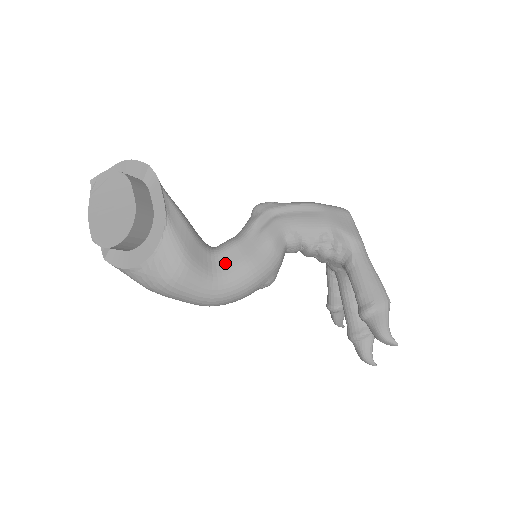
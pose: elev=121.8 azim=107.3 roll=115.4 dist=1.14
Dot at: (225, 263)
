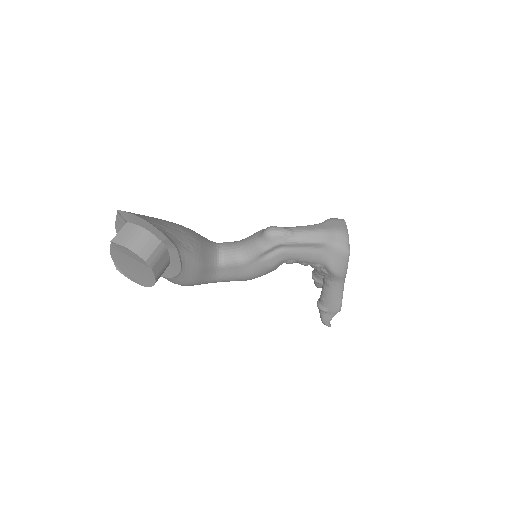
Dot at: (227, 273)
